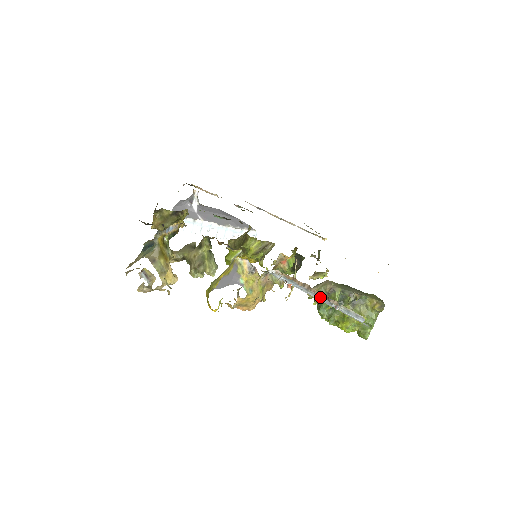
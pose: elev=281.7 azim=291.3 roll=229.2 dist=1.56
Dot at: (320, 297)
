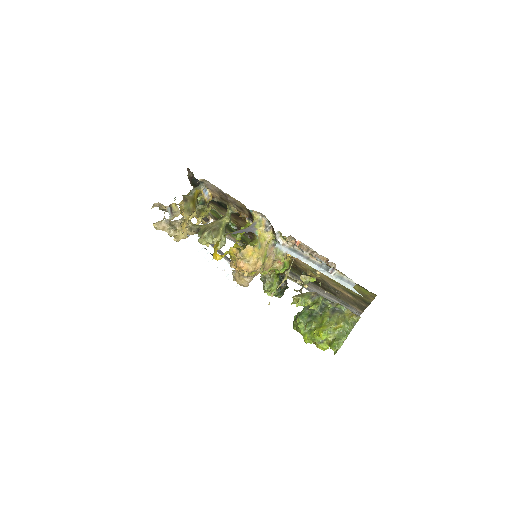
Dot at: (318, 265)
